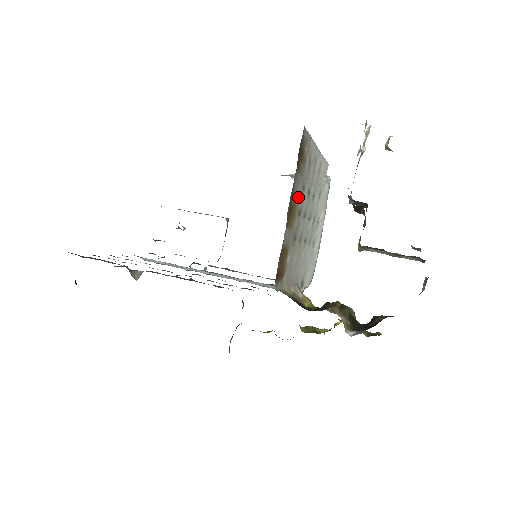
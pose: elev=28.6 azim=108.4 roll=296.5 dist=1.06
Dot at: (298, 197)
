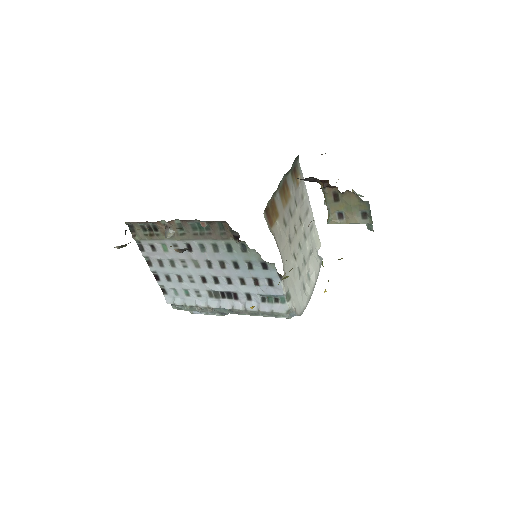
Dot at: (290, 197)
